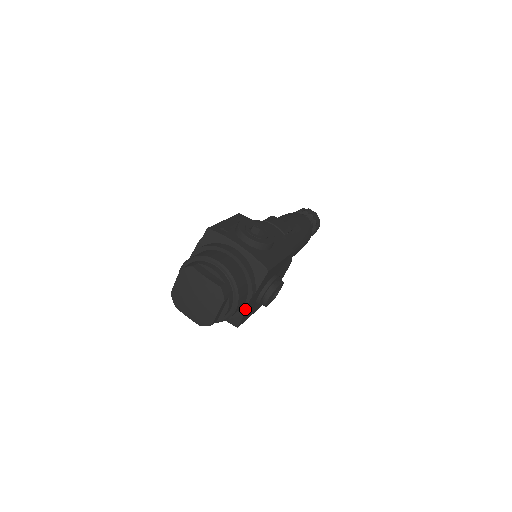
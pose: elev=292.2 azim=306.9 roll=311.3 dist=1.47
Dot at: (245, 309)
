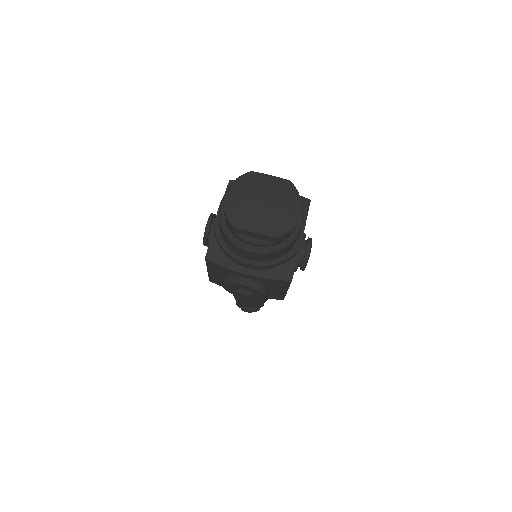
Dot at: (301, 242)
